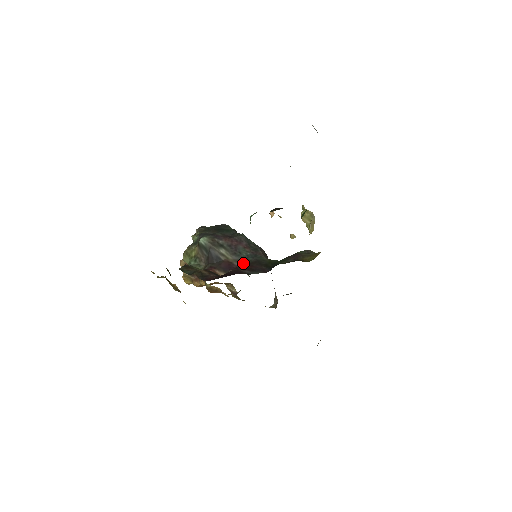
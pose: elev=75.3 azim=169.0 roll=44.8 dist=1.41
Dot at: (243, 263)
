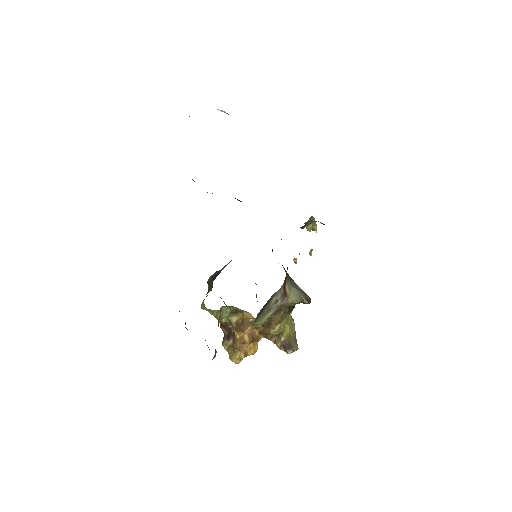
Dot at: occluded
